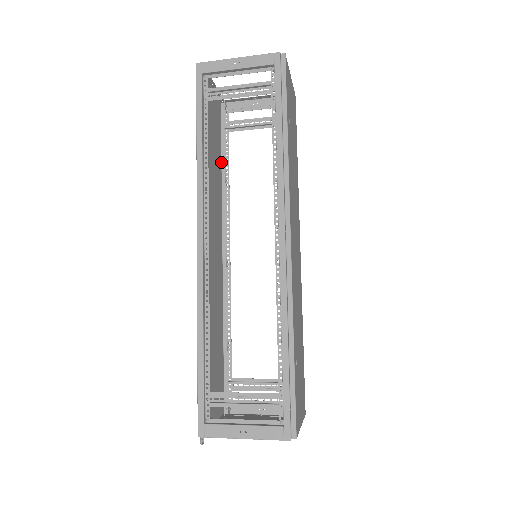
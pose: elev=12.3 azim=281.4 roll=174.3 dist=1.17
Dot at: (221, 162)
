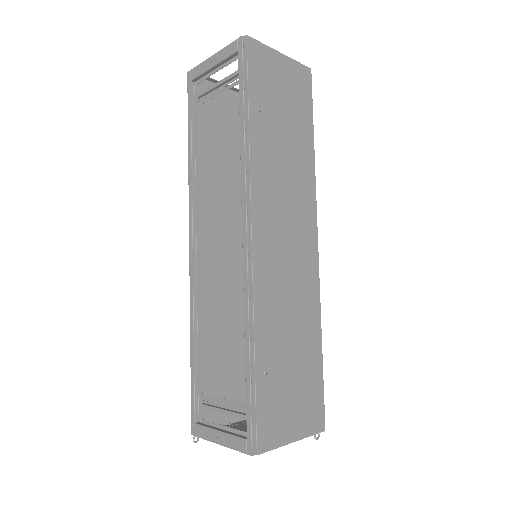
Dot at: occluded
